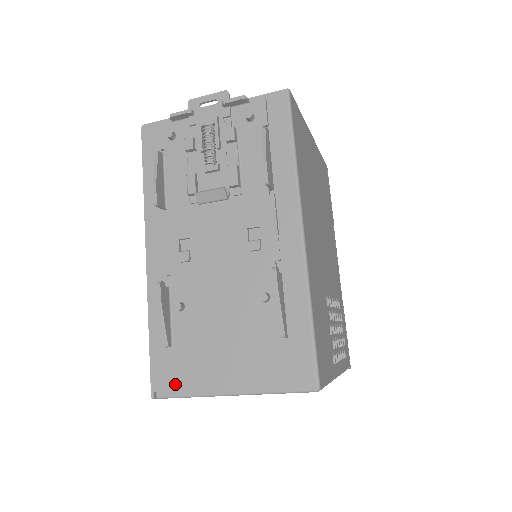
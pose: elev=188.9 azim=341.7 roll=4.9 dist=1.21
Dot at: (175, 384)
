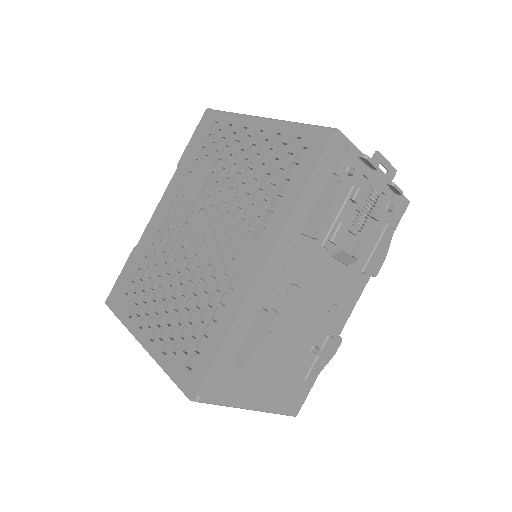
Dot at: (219, 393)
